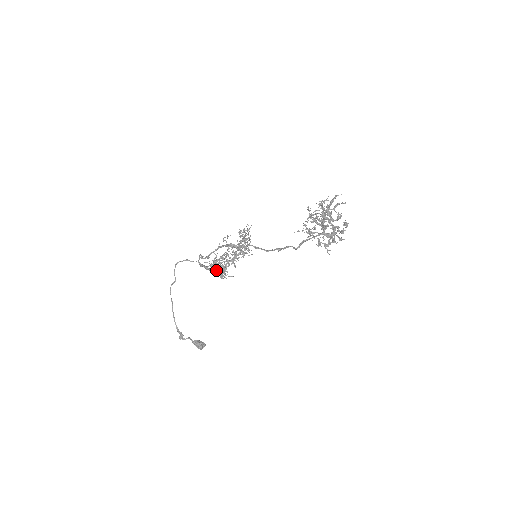
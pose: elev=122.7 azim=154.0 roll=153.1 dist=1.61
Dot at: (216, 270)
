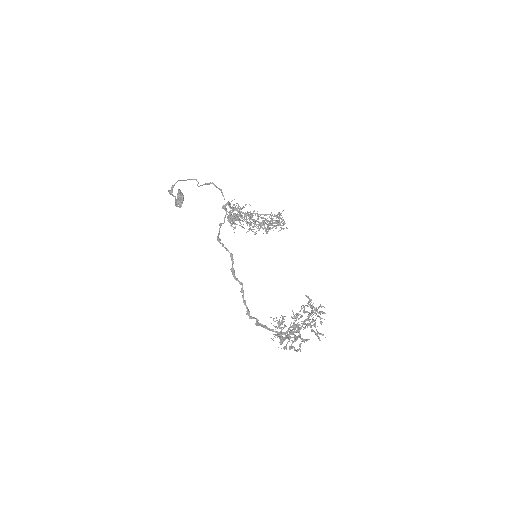
Dot at: (231, 216)
